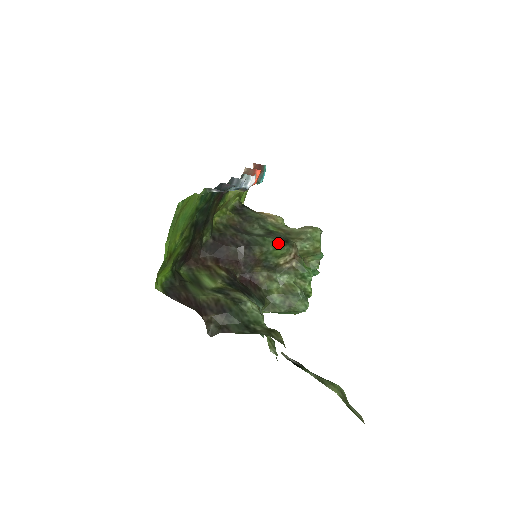
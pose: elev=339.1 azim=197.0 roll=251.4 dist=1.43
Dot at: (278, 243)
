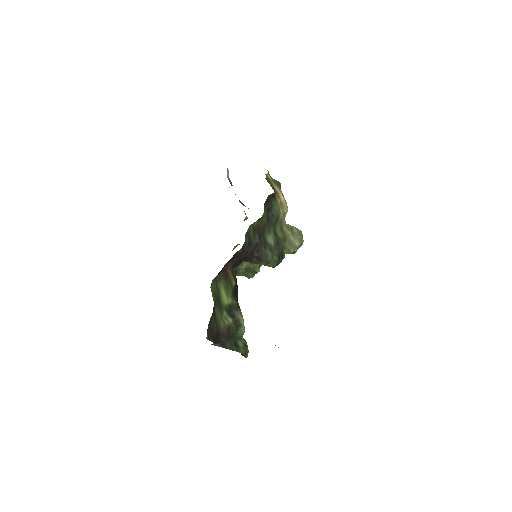
Dot at: (278, 262)
